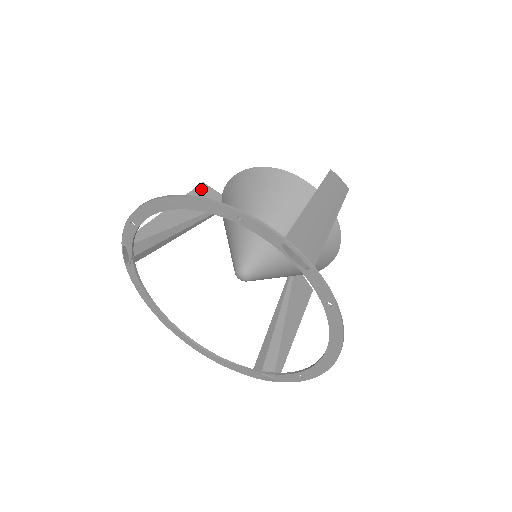
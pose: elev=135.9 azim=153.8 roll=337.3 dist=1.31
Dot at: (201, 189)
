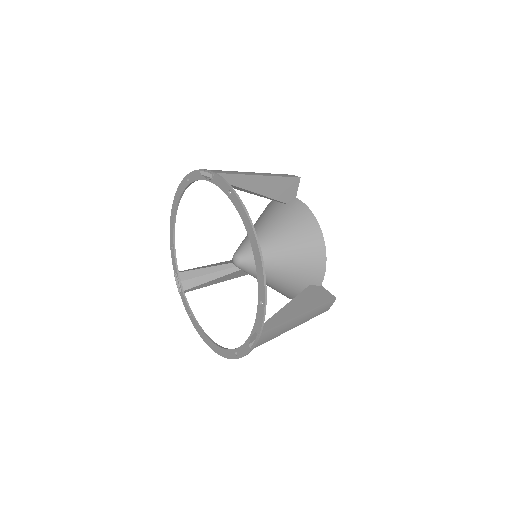
Dot at: occluded
